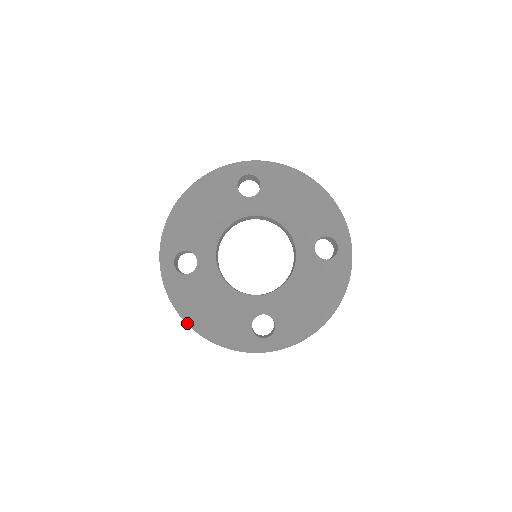
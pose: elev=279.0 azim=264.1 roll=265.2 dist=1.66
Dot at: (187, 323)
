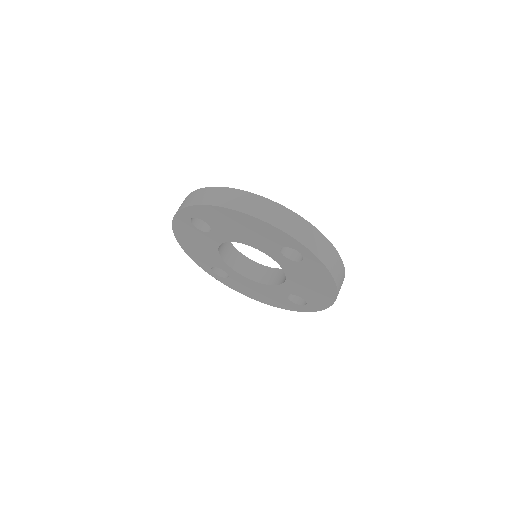
Dot at: (174, 234)
